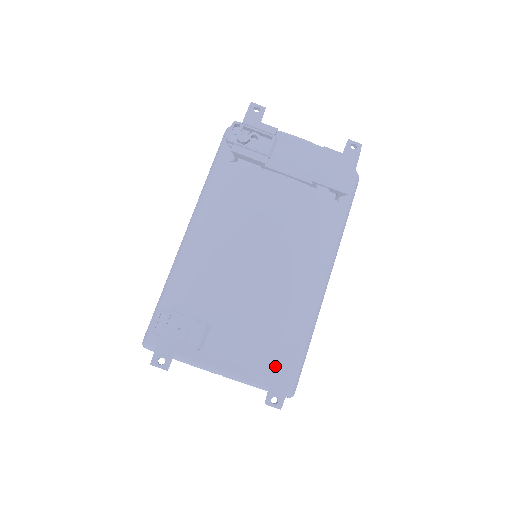
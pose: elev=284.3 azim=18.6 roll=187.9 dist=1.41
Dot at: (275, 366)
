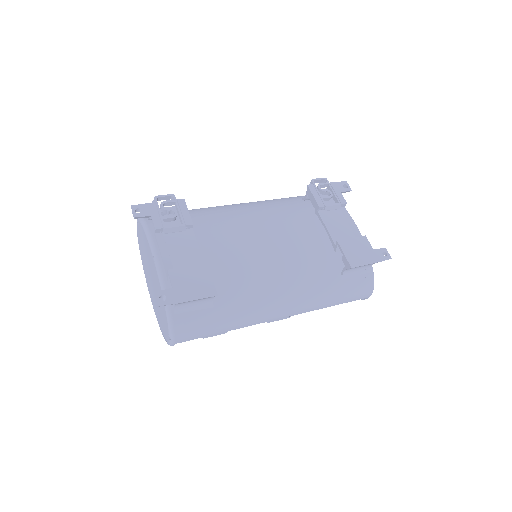
Dot at: (189, 284)
